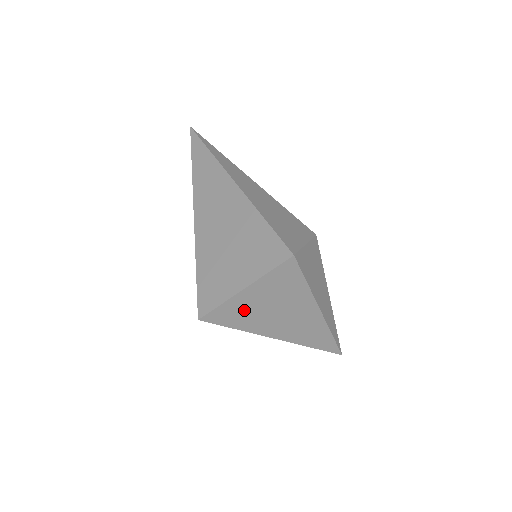
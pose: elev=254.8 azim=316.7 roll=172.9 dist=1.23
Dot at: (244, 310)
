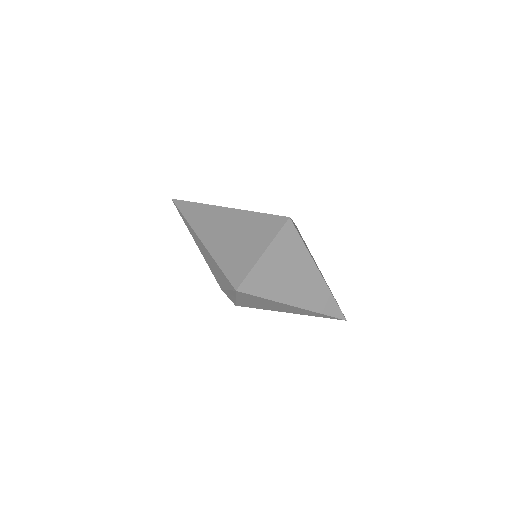
Dot at: (267, 276)
